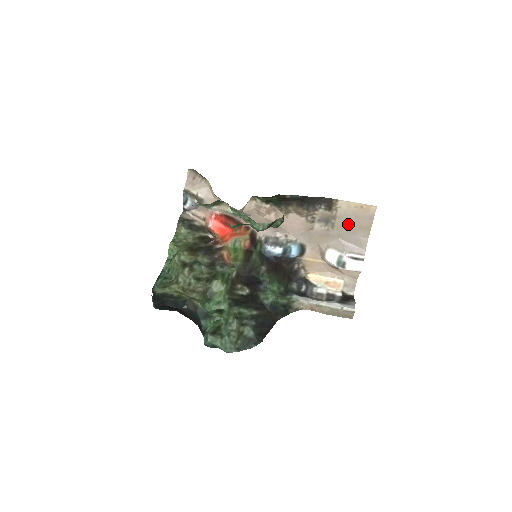
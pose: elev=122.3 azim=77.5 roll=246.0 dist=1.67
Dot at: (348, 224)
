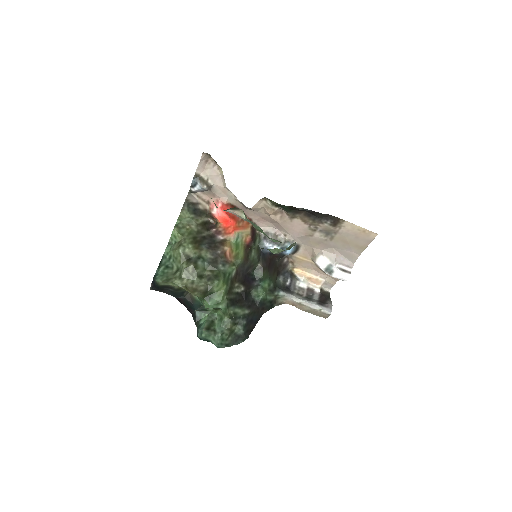
Dot at: (346, 241)
